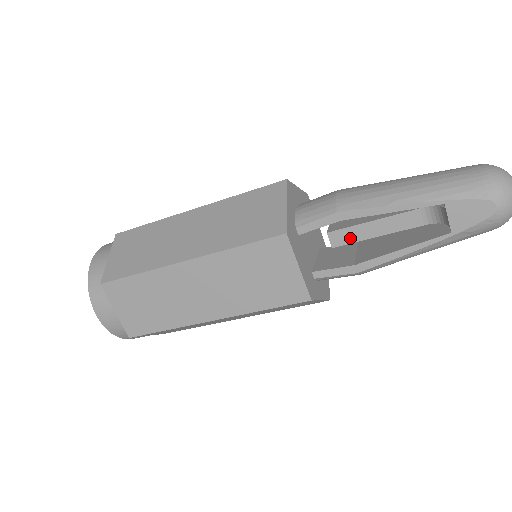
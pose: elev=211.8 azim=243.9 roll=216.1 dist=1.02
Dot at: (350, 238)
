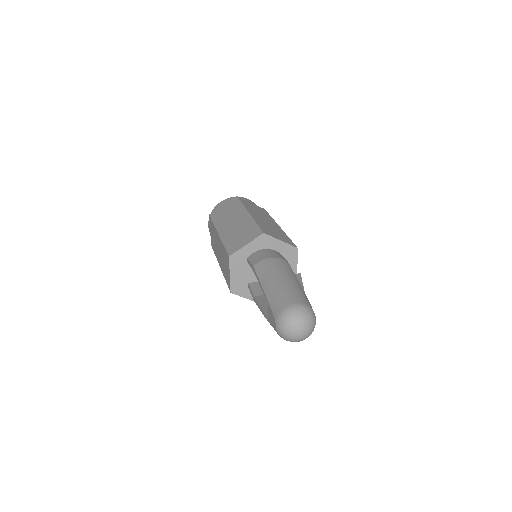
Dot at: occluded
